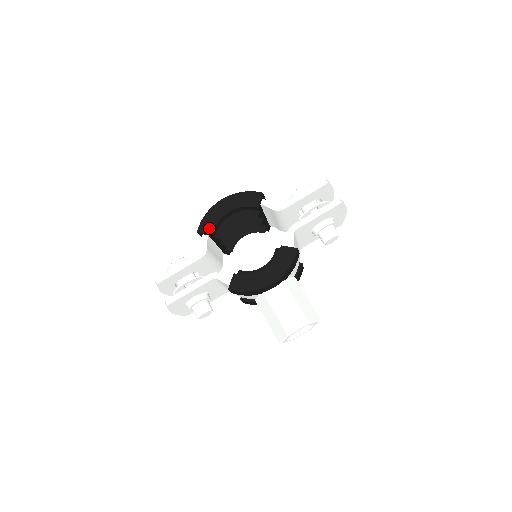
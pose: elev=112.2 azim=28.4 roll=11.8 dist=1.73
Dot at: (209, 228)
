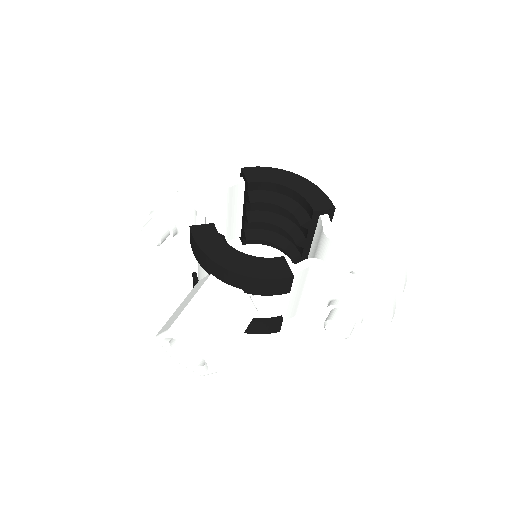
Dot at: (254, 176)
